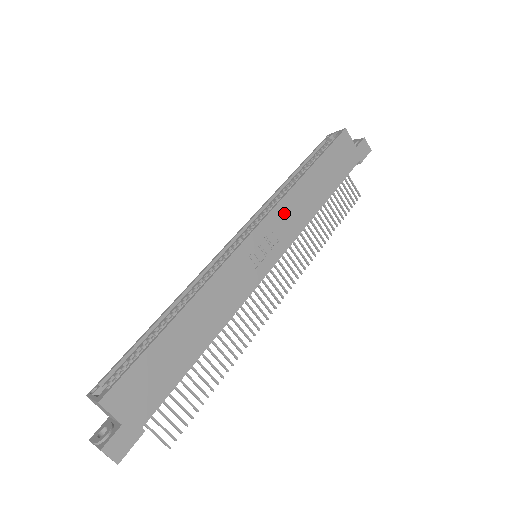
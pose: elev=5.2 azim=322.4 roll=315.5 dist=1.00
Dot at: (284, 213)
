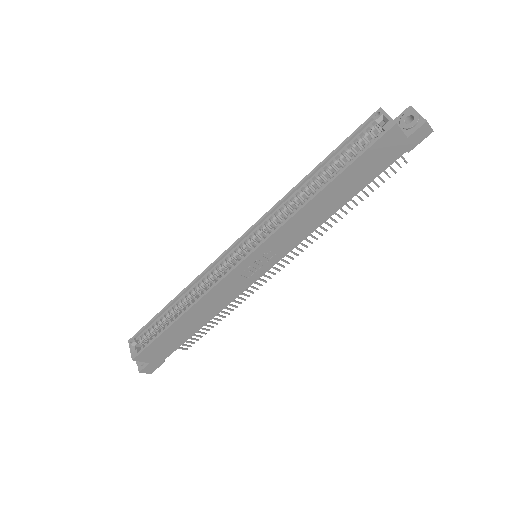
Dot at: (285, 233)
